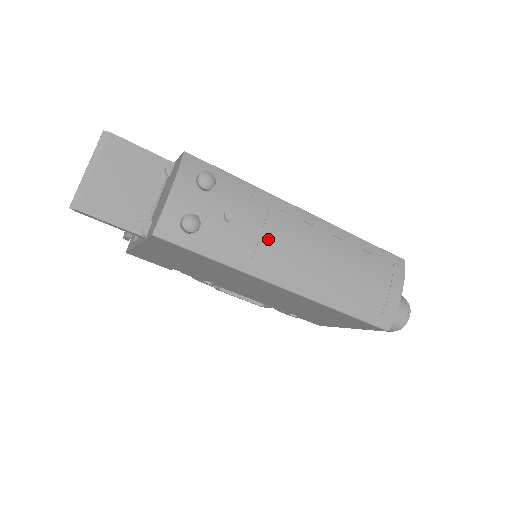
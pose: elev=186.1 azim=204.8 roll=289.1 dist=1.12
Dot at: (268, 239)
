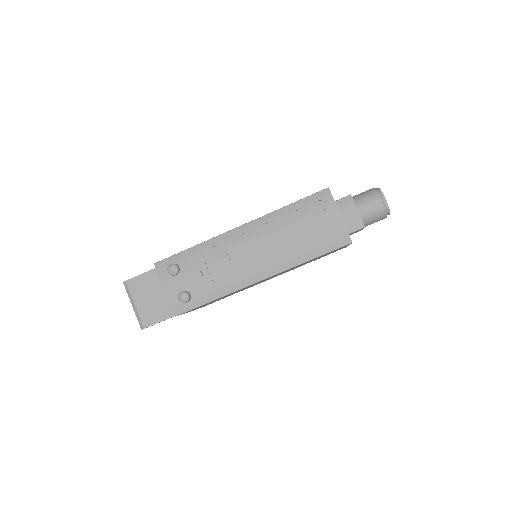
Dot at: (228, 266)
